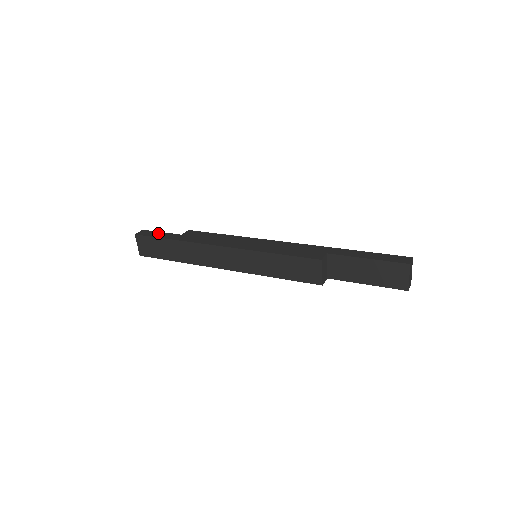
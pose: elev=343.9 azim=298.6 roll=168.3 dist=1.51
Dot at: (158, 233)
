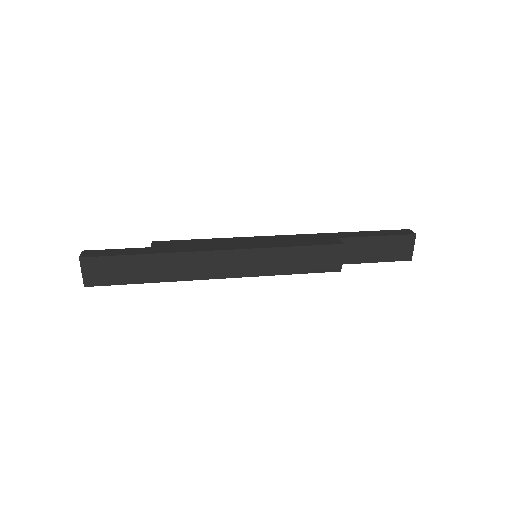
Dot at: (114, 250)
